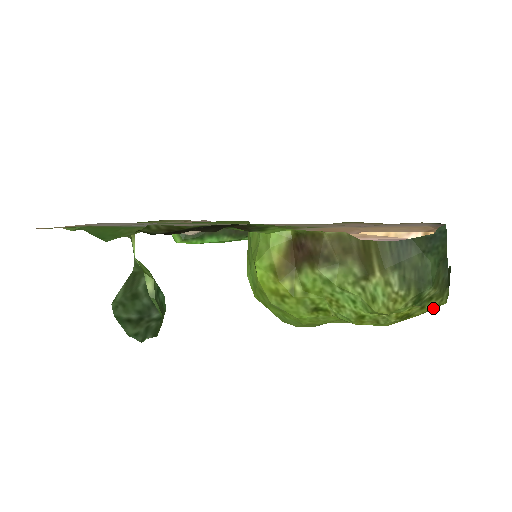
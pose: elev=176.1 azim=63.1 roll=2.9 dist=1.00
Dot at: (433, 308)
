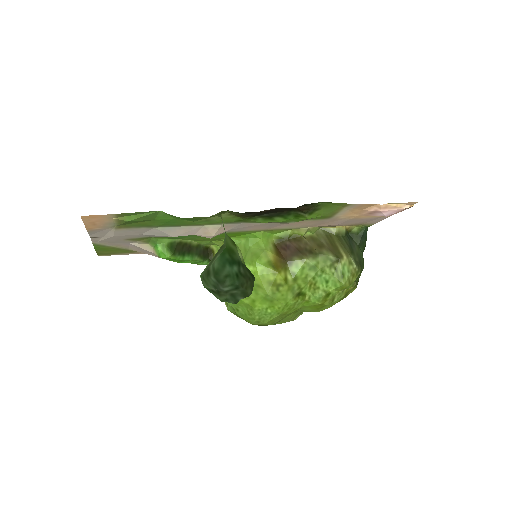
Dot at: occluded
